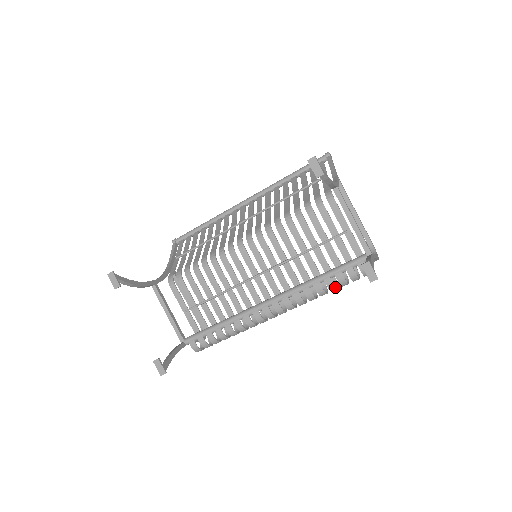
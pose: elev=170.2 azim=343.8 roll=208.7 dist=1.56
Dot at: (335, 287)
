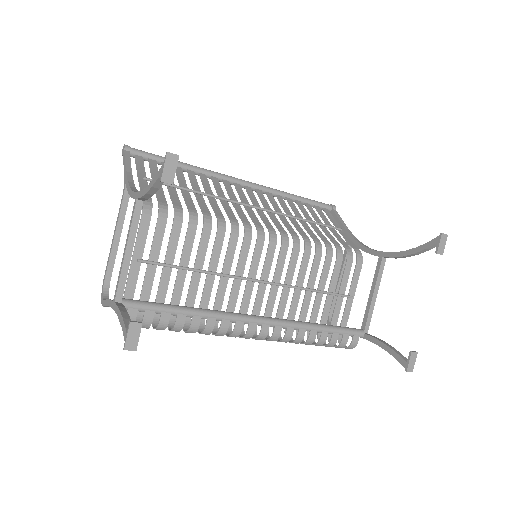
Dot at: occluded
